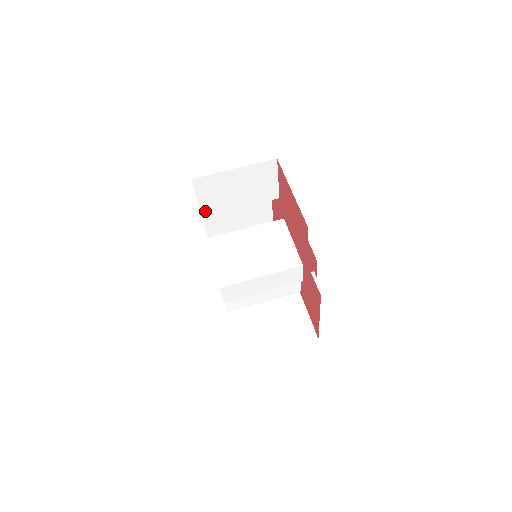
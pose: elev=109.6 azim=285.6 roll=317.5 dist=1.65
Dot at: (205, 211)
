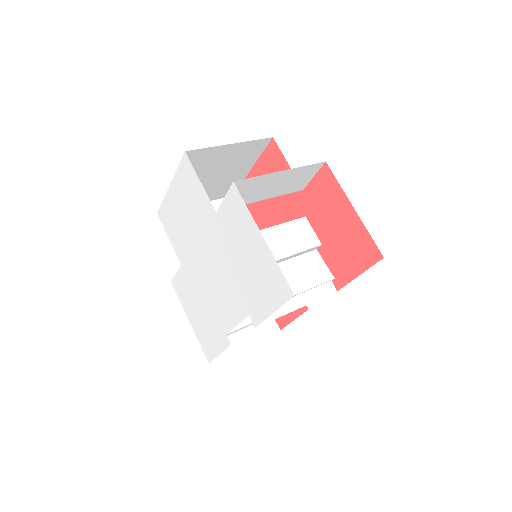
Dot at: occluded
